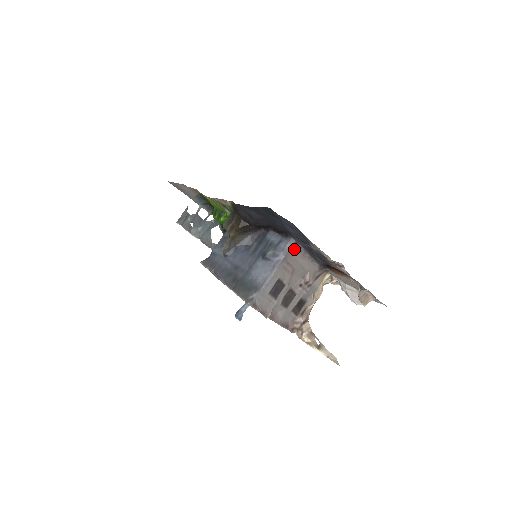
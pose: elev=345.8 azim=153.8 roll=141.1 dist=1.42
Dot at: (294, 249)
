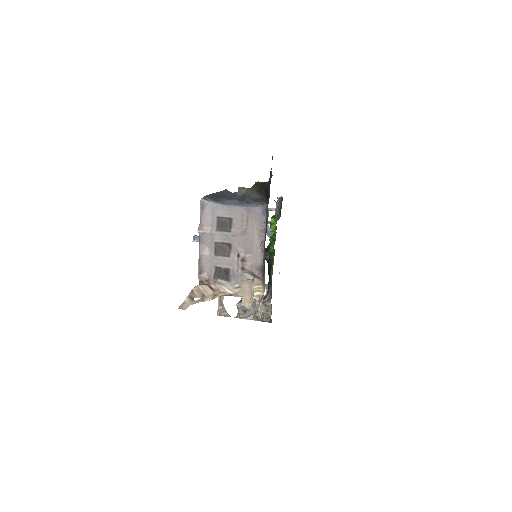
Dot at: (260, 214)
